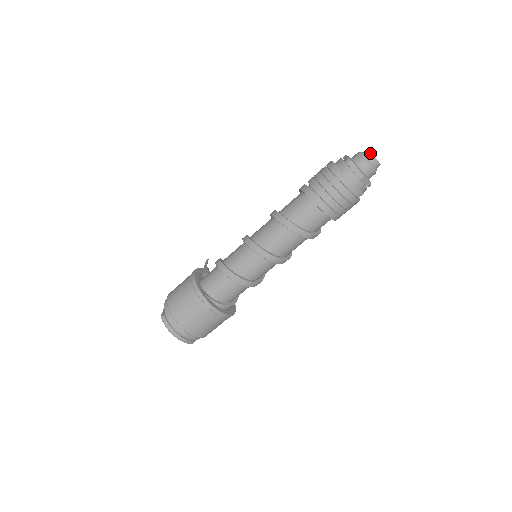
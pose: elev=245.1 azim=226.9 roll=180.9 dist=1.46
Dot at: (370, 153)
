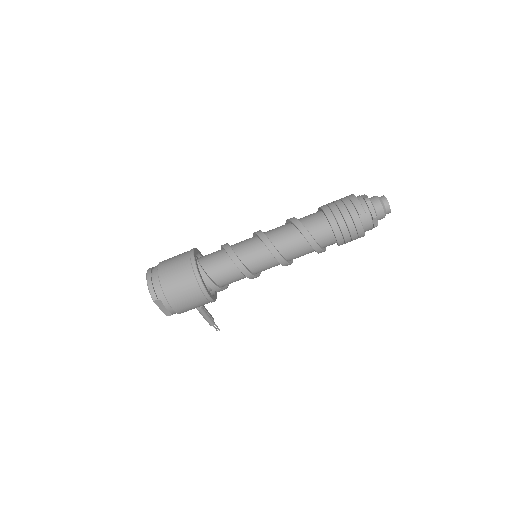
Dot at: (383, 195)
